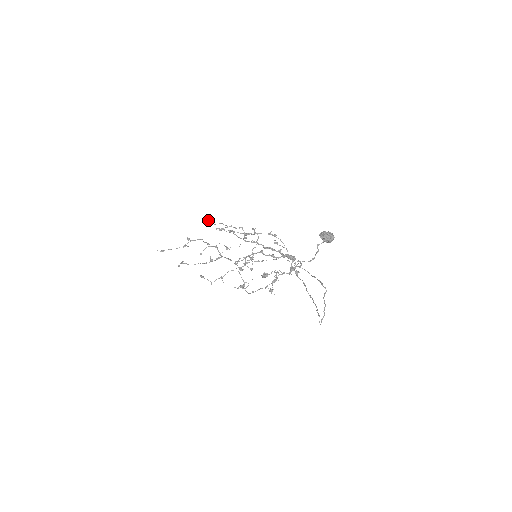
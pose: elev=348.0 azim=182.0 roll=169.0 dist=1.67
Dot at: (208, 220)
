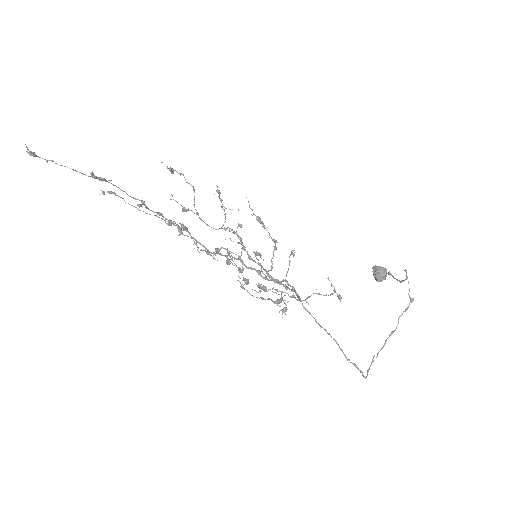
Dot at: occluded
